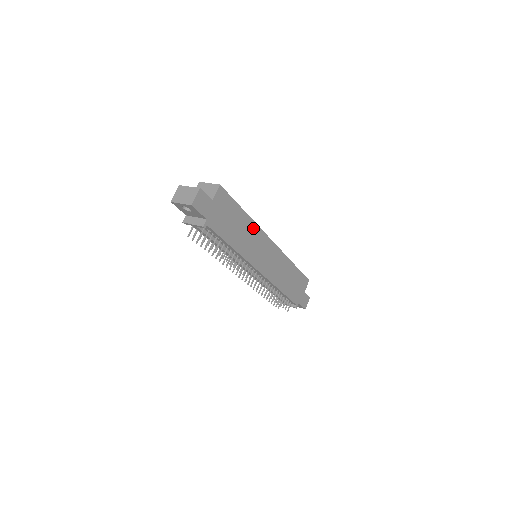
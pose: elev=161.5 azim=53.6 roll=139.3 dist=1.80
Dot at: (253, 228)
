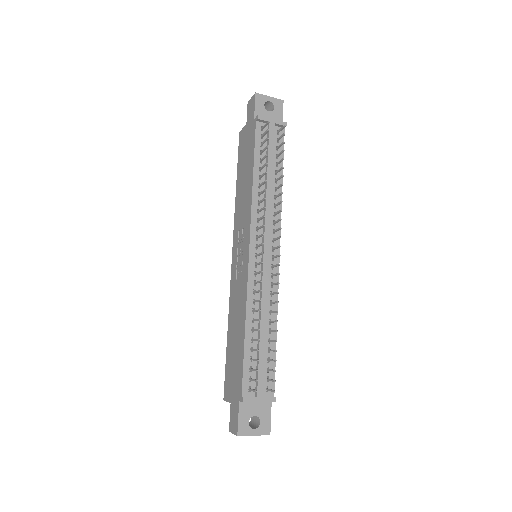
Dot at: occluded
